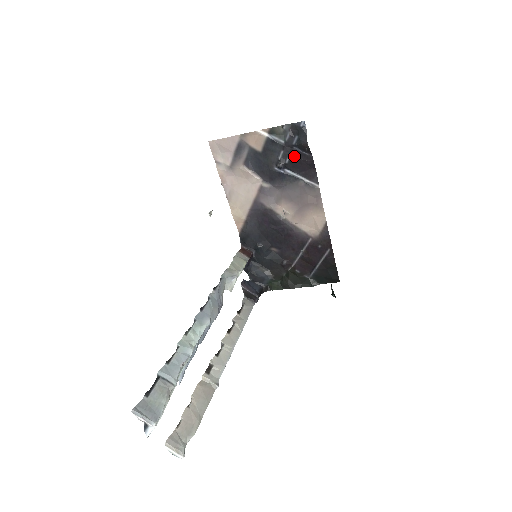
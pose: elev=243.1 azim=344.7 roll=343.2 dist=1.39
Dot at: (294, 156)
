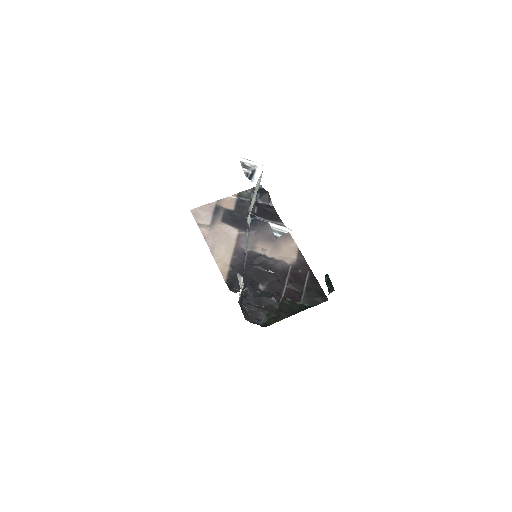
Dot at: (260, 207)
